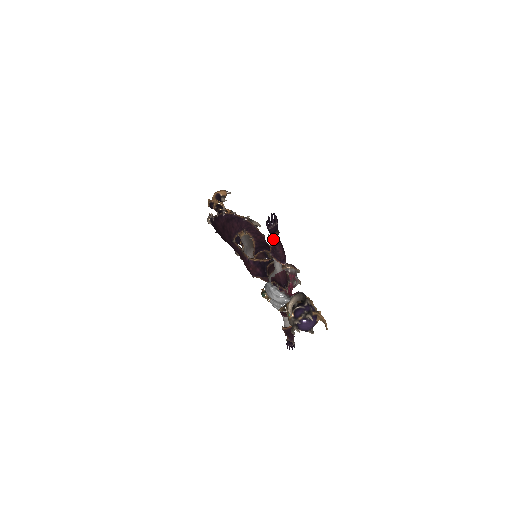
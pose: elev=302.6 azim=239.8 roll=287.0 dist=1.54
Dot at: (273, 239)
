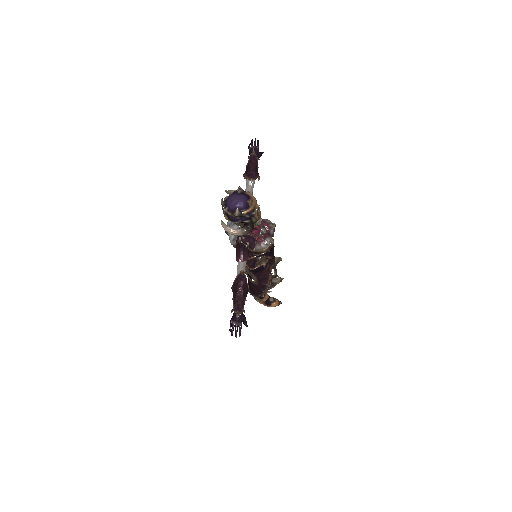
Dot at: (250, 159)
